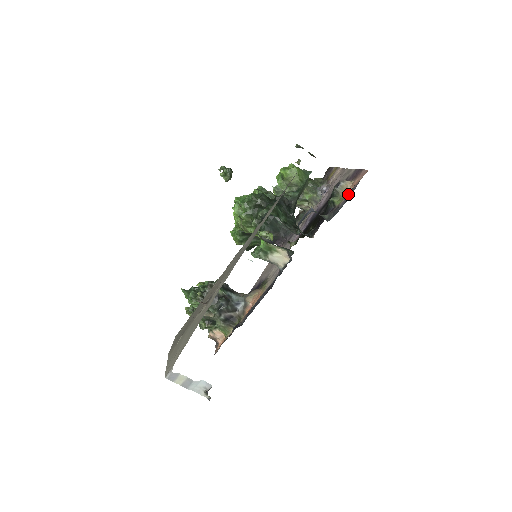
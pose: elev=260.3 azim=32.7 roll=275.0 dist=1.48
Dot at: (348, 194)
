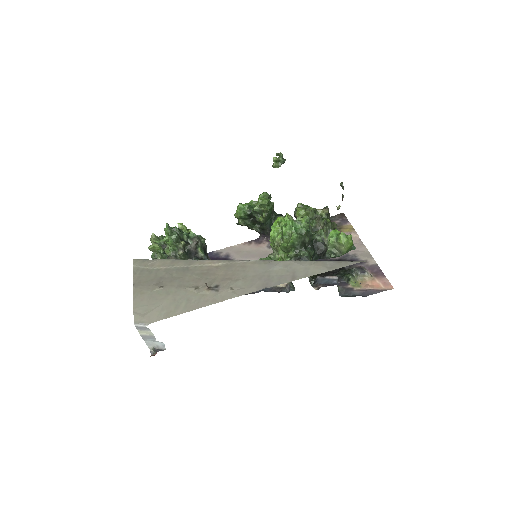
Dot at: (368, 291)
